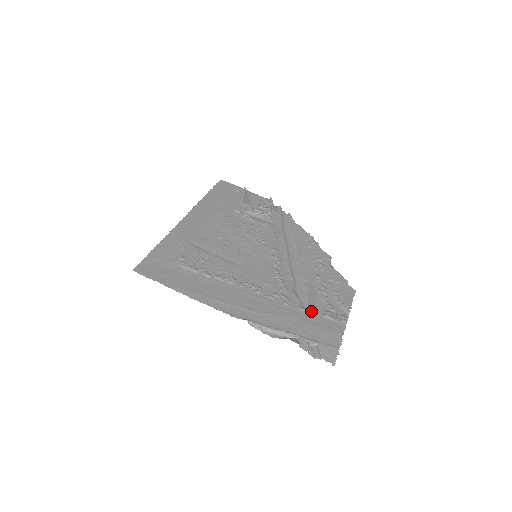
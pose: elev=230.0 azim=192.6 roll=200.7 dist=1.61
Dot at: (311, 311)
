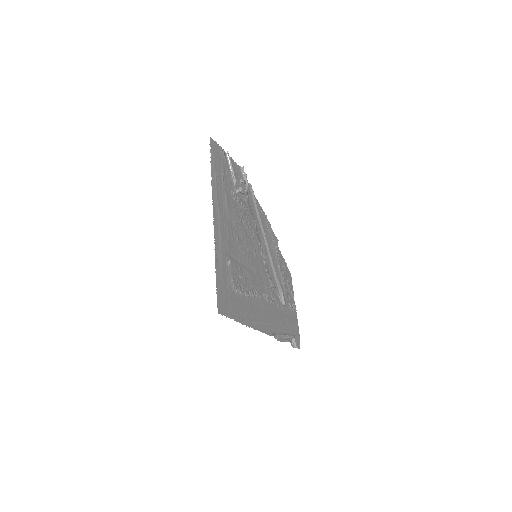
Dot at: (287, 307)
